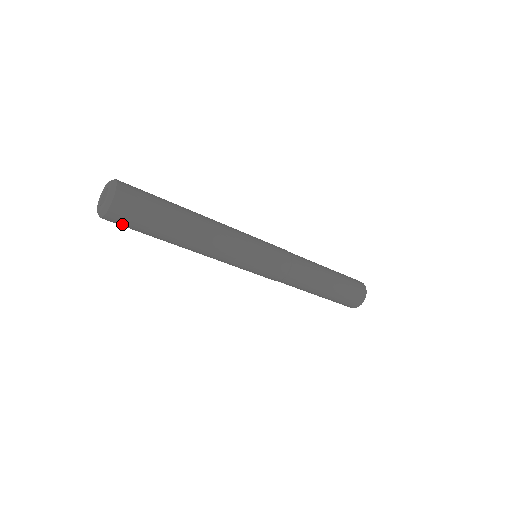
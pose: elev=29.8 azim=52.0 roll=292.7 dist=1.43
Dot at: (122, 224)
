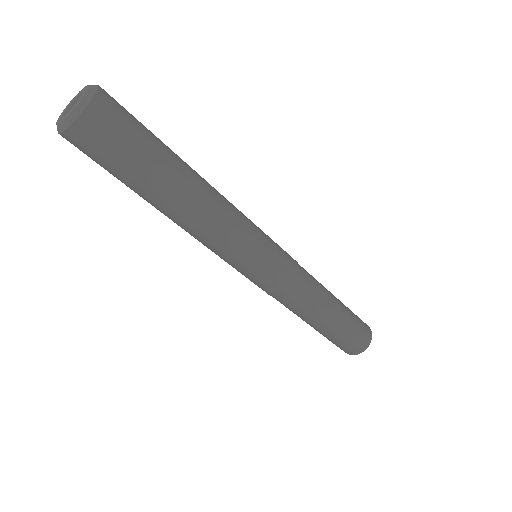
Dot at: occluded
